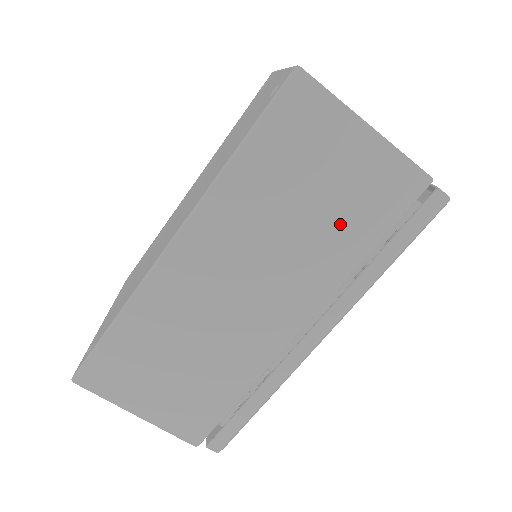
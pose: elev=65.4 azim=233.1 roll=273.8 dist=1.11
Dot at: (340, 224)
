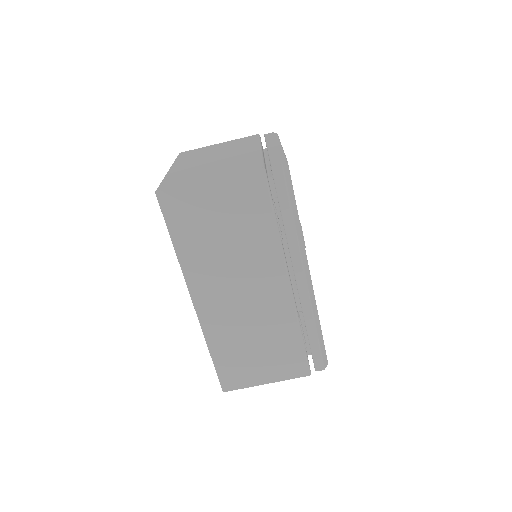
Dot at: (248, 226)
